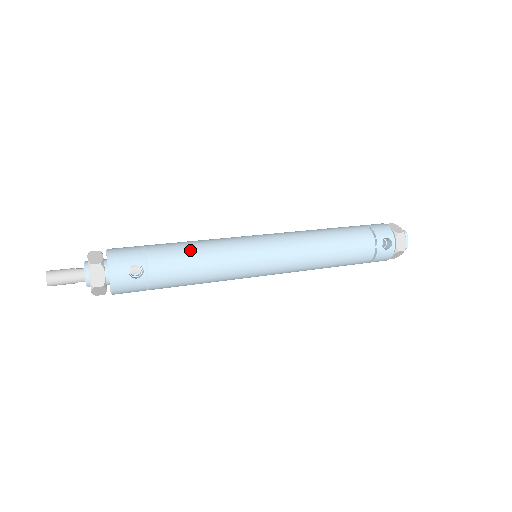
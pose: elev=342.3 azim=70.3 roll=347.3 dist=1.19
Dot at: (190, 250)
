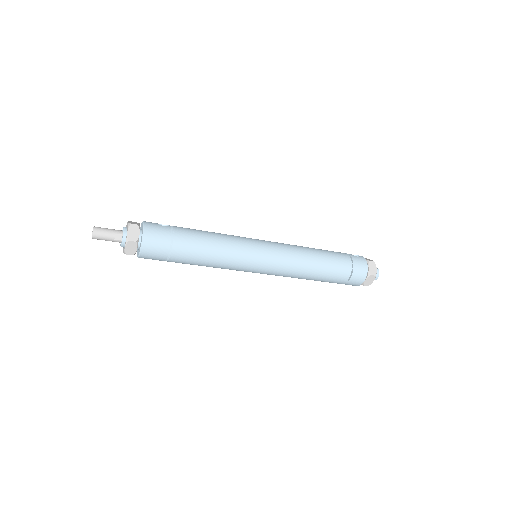
Dot at: occluded
